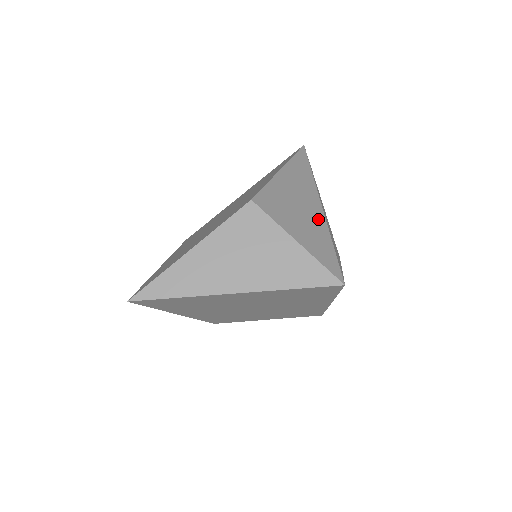
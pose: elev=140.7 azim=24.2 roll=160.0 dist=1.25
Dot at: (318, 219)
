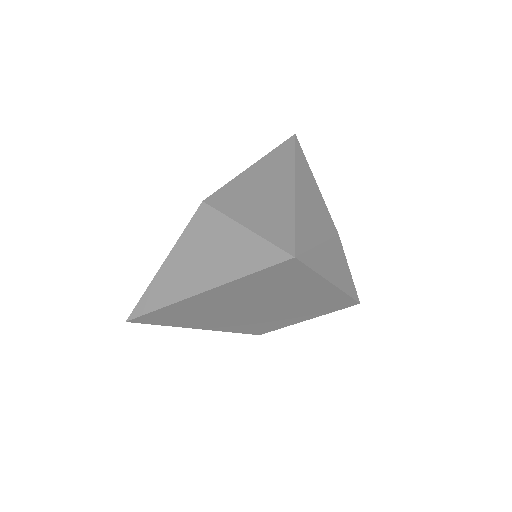
Dot at: (284, 200)
